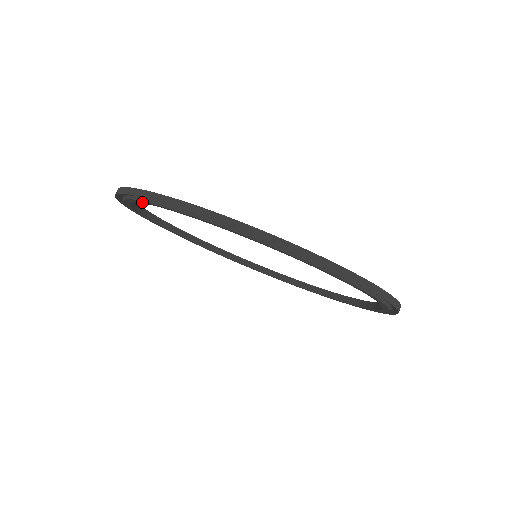
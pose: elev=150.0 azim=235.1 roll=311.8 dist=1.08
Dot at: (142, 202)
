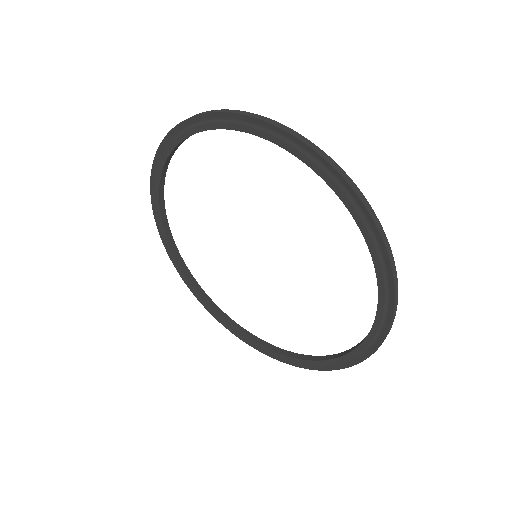
Dot at: (174, 146)
